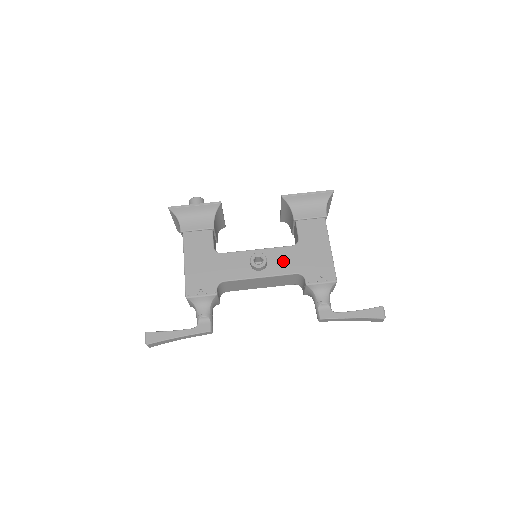
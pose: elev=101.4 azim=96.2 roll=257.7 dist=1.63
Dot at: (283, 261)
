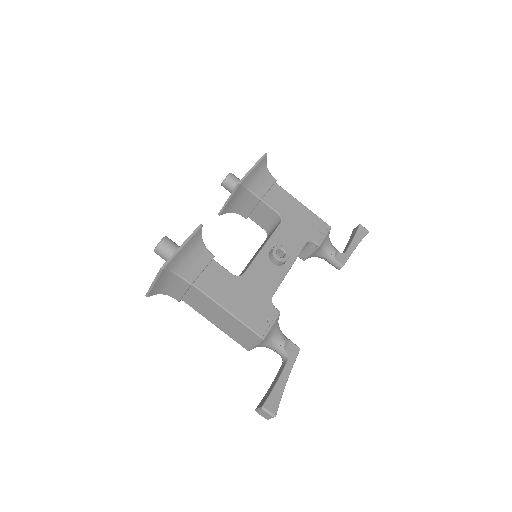
Dot at: (289, 241)
